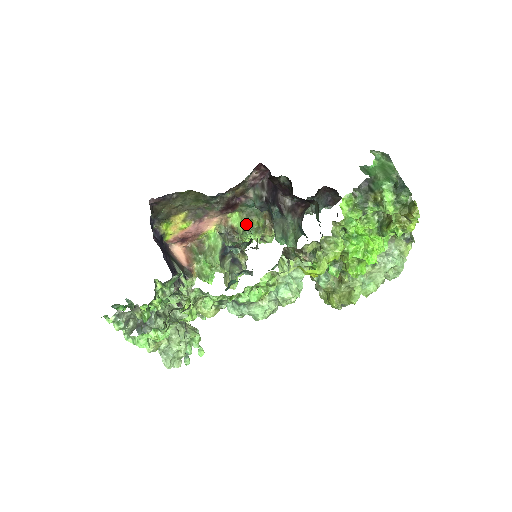
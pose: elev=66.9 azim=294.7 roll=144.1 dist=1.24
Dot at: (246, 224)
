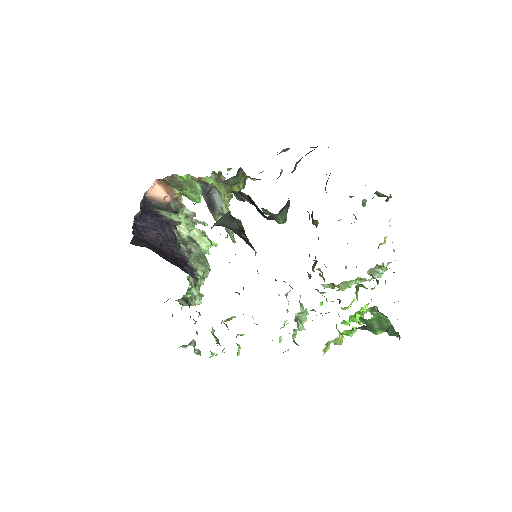
Dot at: (226, 193)
